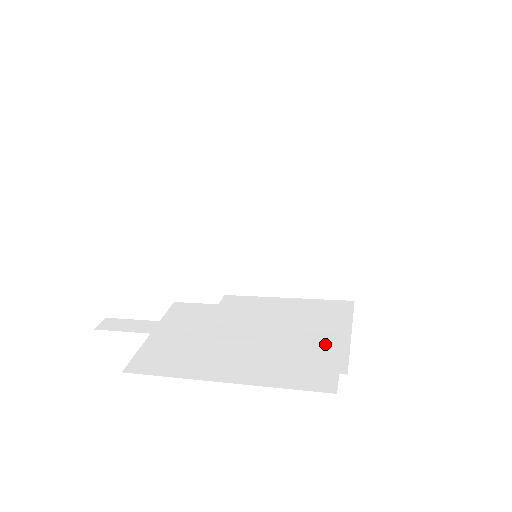
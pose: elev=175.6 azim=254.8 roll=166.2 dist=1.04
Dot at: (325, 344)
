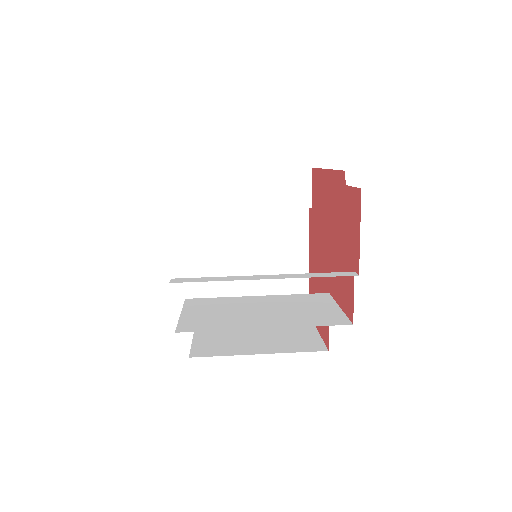
Dot at: (353, 275)
